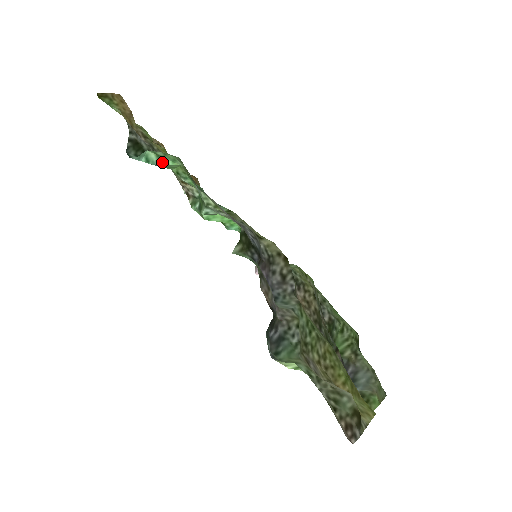
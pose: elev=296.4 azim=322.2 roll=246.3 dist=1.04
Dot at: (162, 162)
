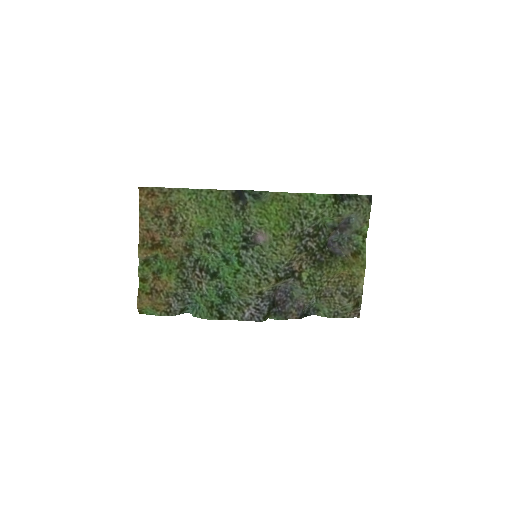
Dot at: (198, 309)
